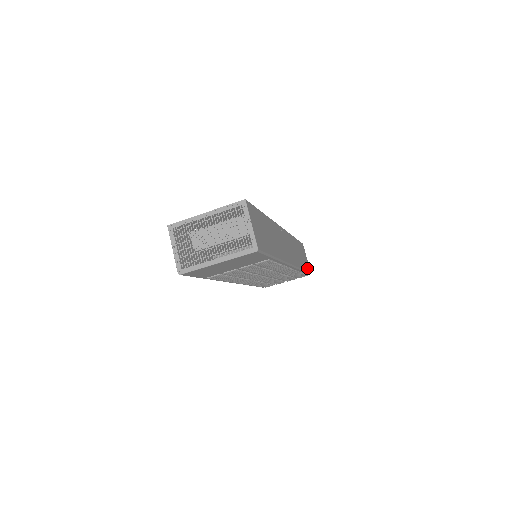
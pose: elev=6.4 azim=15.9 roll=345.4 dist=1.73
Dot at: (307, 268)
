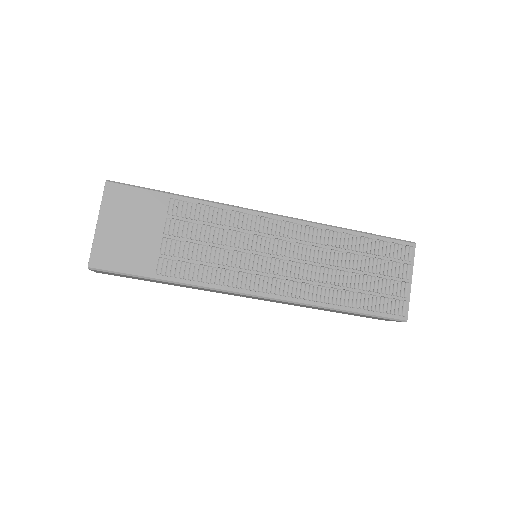
Dot at: occluded
